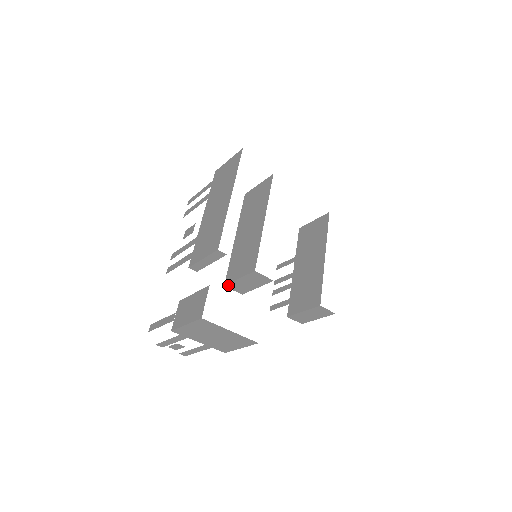
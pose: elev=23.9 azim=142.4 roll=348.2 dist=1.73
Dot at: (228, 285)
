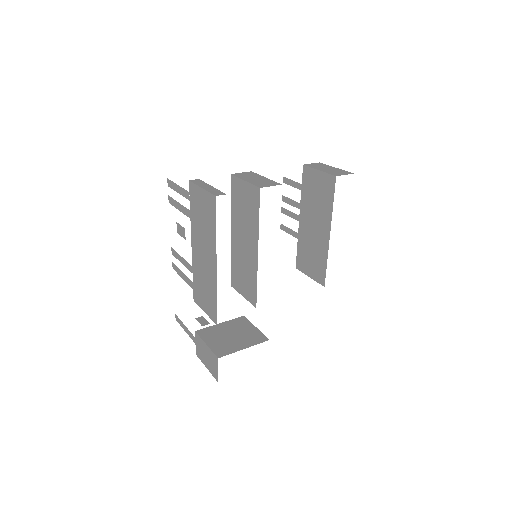
Dot at: (234, 287)
